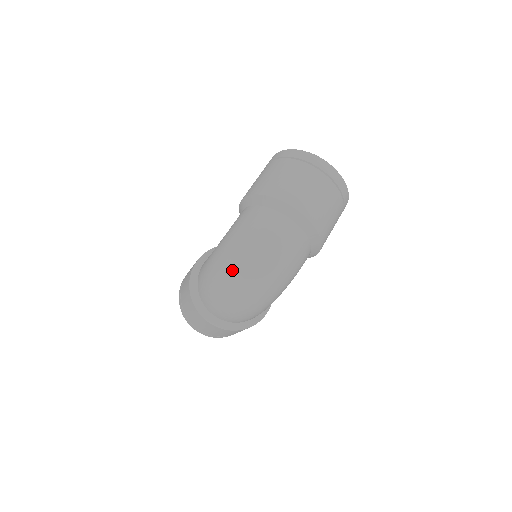
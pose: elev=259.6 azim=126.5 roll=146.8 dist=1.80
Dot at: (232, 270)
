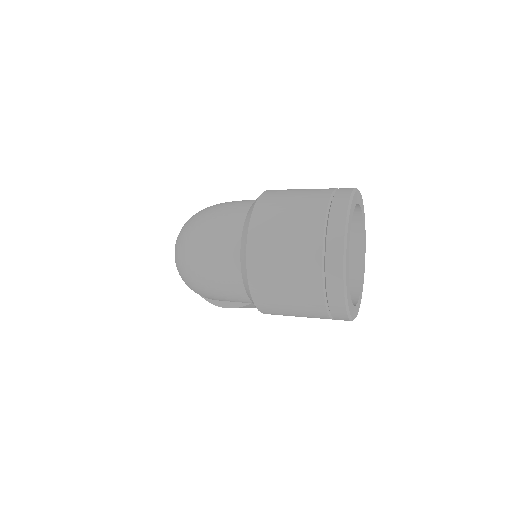
Dot at: (184, 227)
